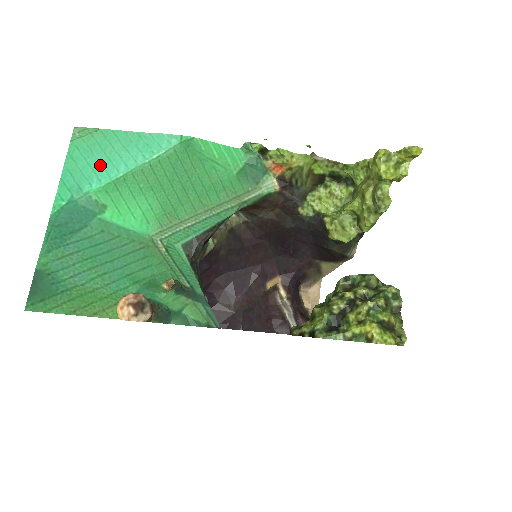
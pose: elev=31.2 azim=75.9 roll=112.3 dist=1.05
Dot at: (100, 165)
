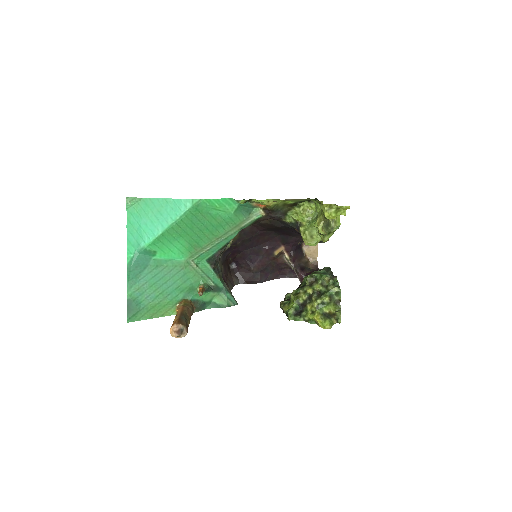
Dot at: (147, 227)
